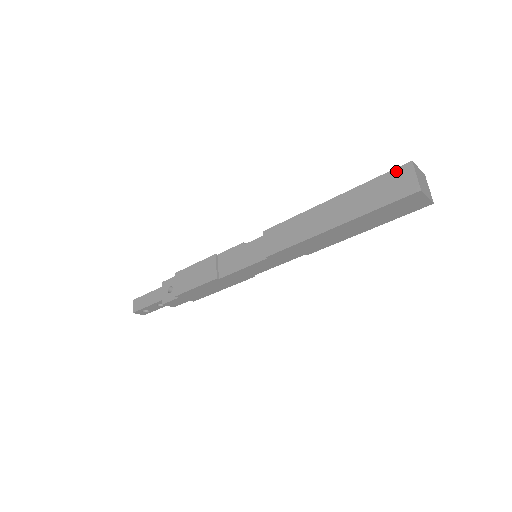
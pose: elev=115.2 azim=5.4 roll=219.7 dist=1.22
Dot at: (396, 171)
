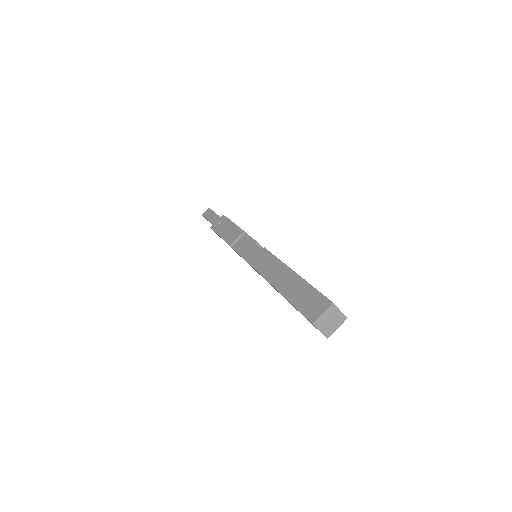
Dot at: (323, 298)
